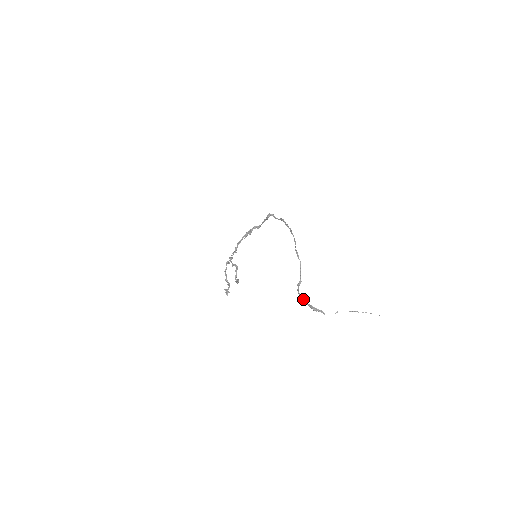
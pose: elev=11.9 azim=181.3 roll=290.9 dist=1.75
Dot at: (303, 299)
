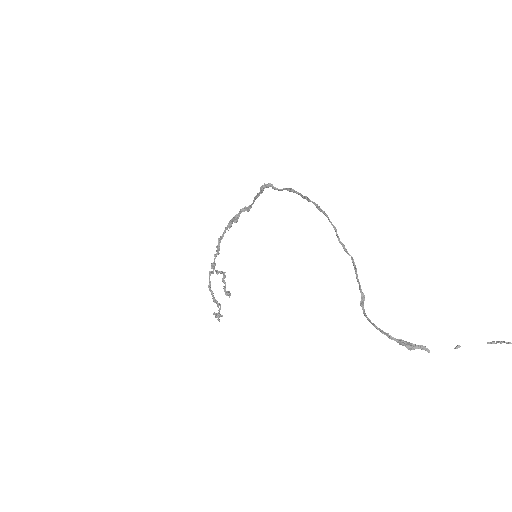
Dot at: (381, 330)
